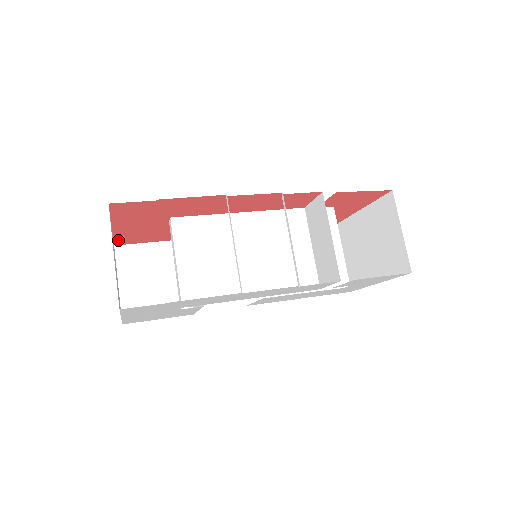
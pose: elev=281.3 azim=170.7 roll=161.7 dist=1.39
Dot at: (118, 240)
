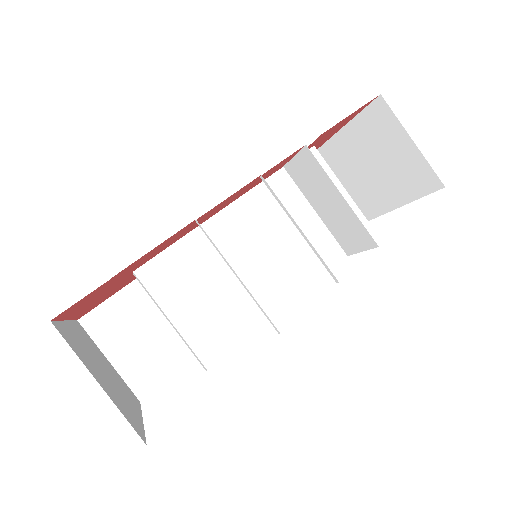
Dot at: (79, 316)
